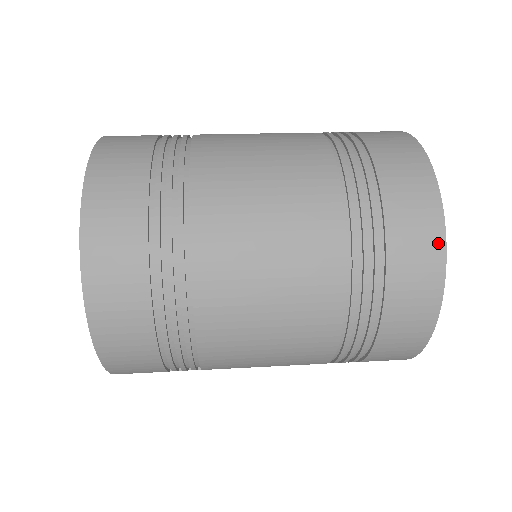
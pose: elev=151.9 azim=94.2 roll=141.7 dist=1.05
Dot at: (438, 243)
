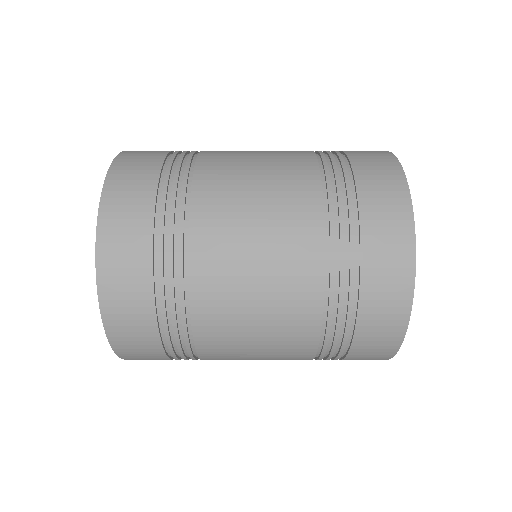
Dot at: (408, 275)
